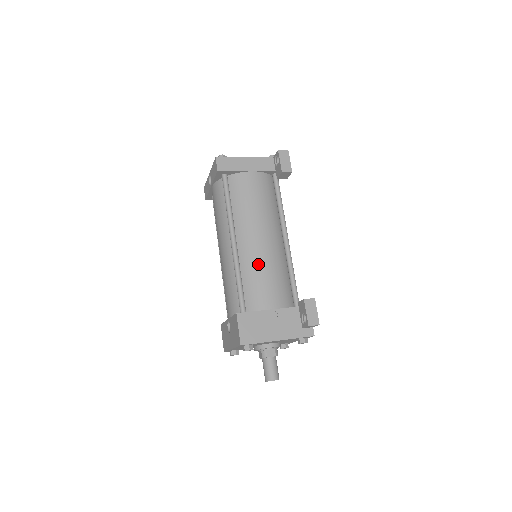
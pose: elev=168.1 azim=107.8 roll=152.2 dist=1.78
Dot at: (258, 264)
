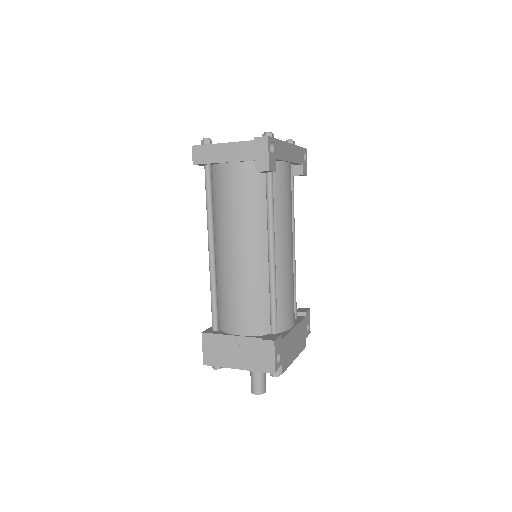
Dot at: (230, 282)
